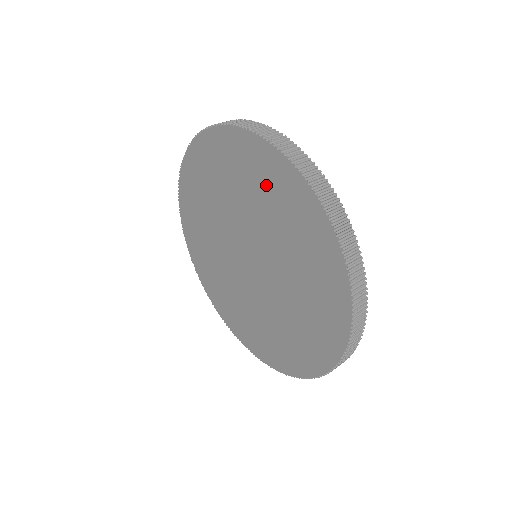
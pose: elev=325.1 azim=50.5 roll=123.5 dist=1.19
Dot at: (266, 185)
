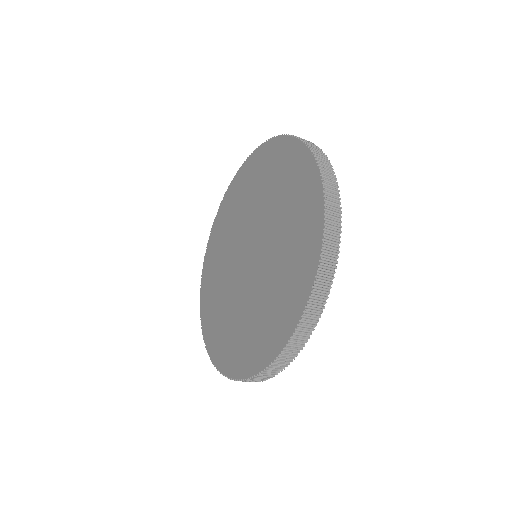
Dot at: (258, 175)
